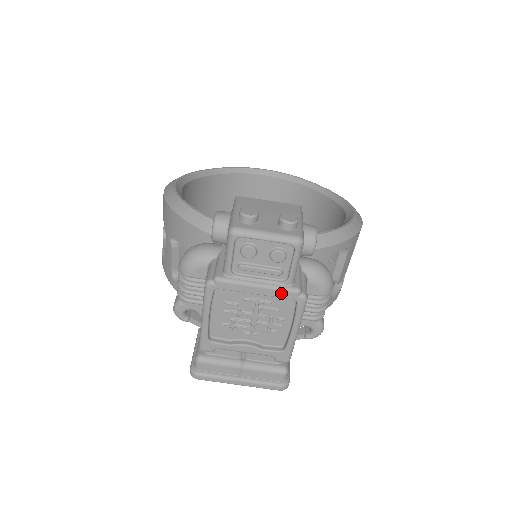
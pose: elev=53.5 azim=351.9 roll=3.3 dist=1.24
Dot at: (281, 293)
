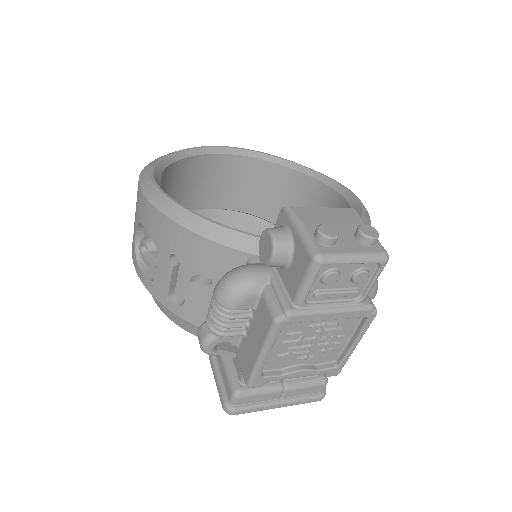
Dot at: (355, 314)
